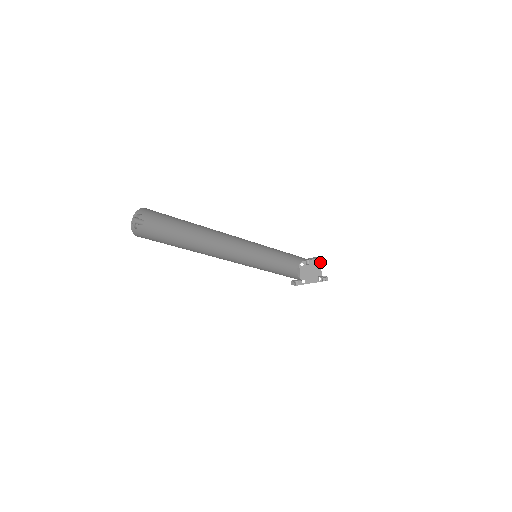
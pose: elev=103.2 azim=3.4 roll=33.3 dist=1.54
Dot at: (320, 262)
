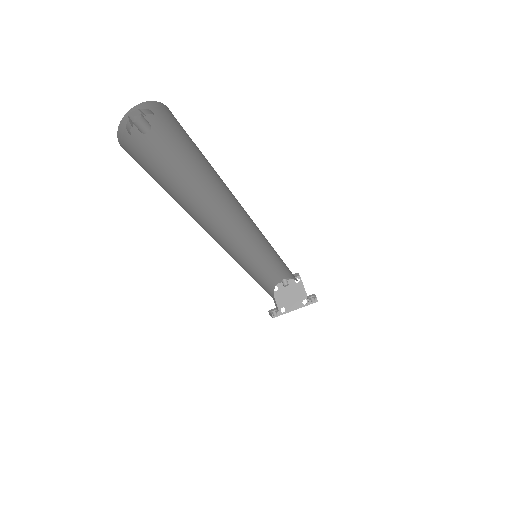
Dot at: (301, 280)
